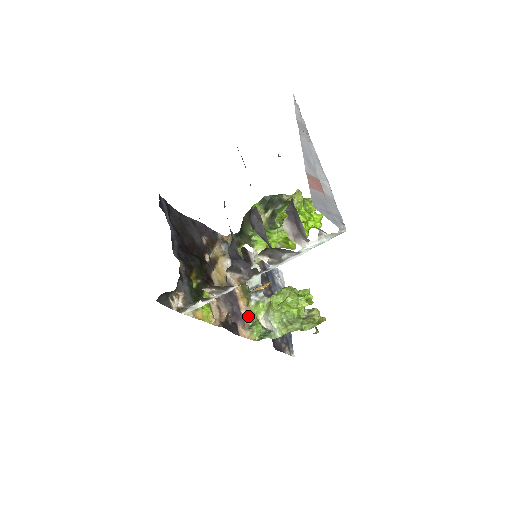
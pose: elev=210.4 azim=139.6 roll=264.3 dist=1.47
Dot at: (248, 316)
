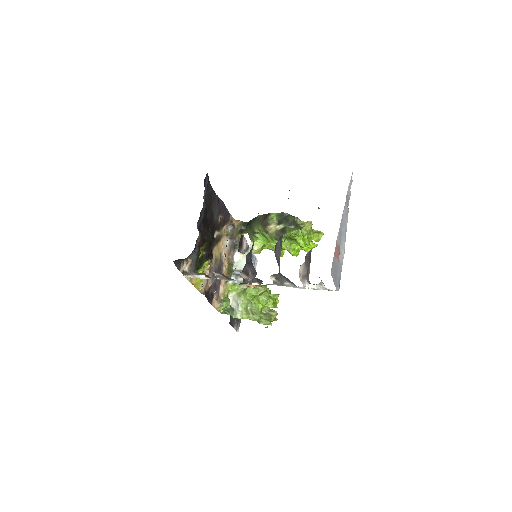
Dot at: (223, 291)
